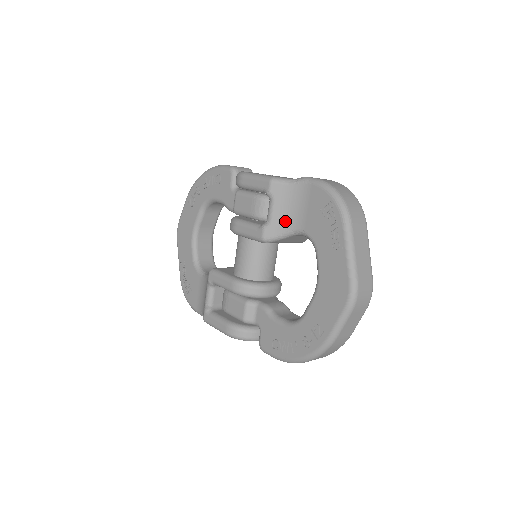
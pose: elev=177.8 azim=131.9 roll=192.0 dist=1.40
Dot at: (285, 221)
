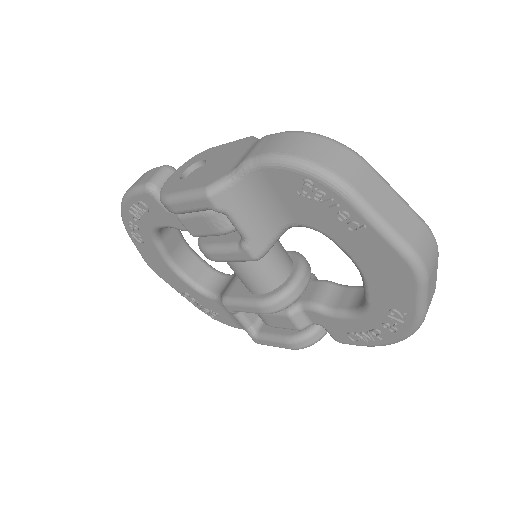
Dot at: (263, 225)
